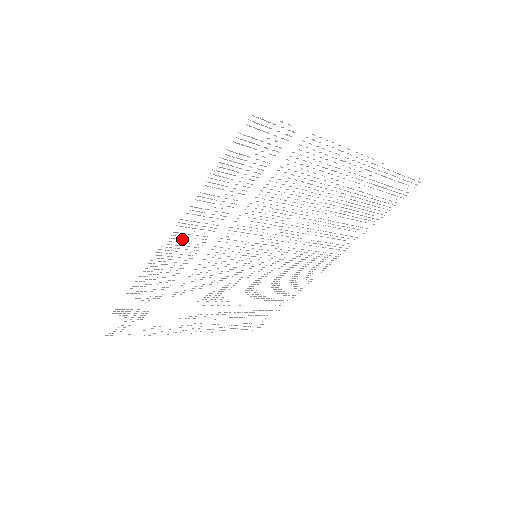
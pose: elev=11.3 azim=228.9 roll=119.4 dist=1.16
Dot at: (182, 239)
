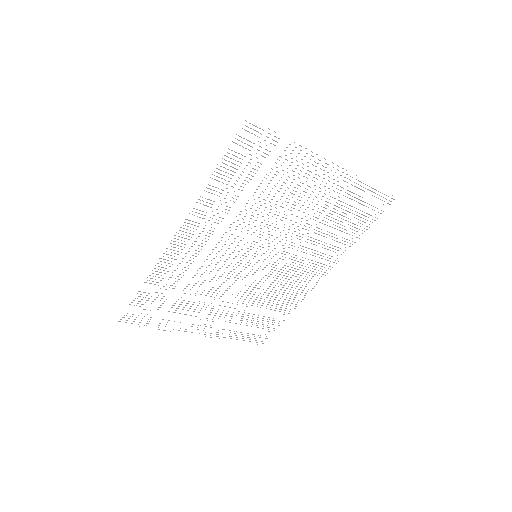
Dot at: occluded
